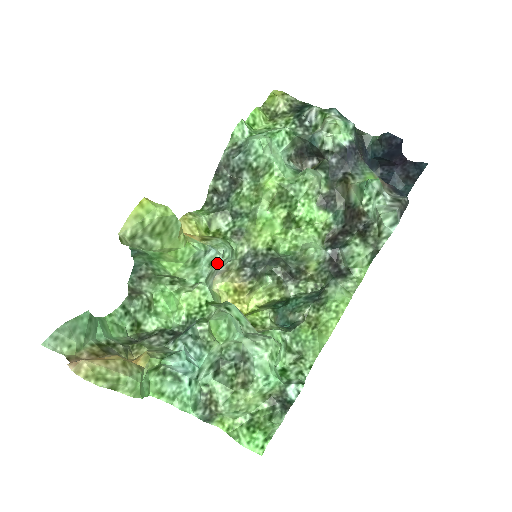
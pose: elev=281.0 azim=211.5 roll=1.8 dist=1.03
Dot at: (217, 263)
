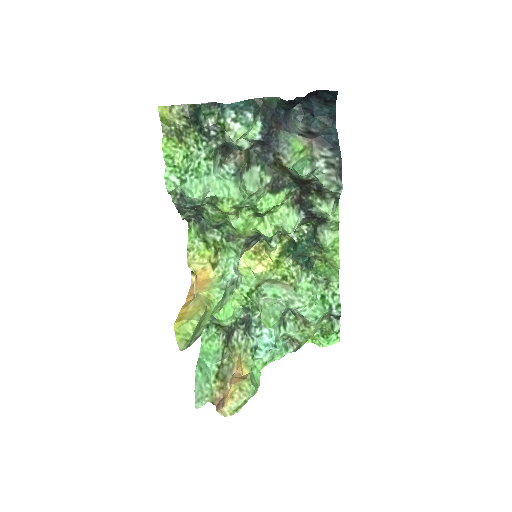
Dot at: occluded
